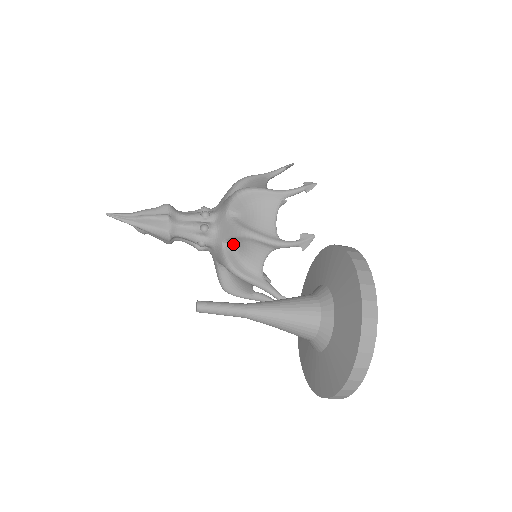
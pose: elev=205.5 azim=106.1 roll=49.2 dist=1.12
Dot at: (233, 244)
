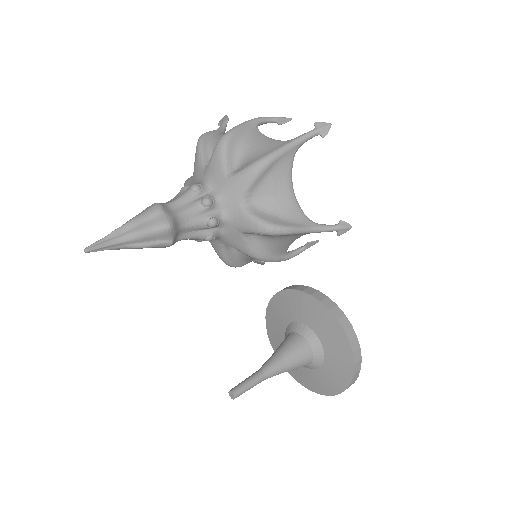
Dot at: occluded
